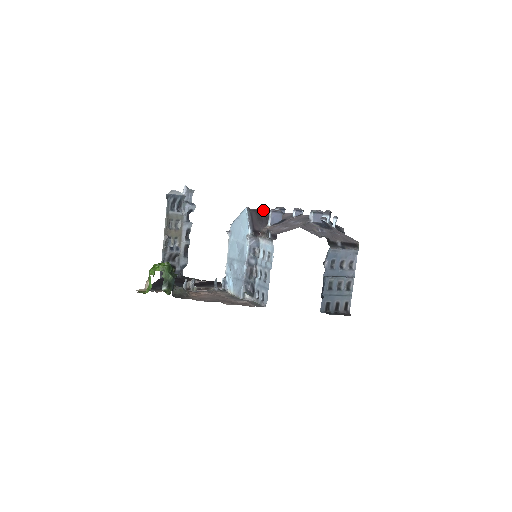
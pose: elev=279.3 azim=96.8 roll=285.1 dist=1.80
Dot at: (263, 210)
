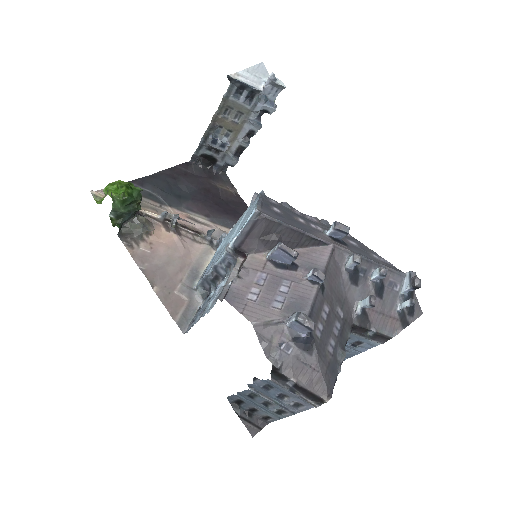
Dot at: (288, 225)
